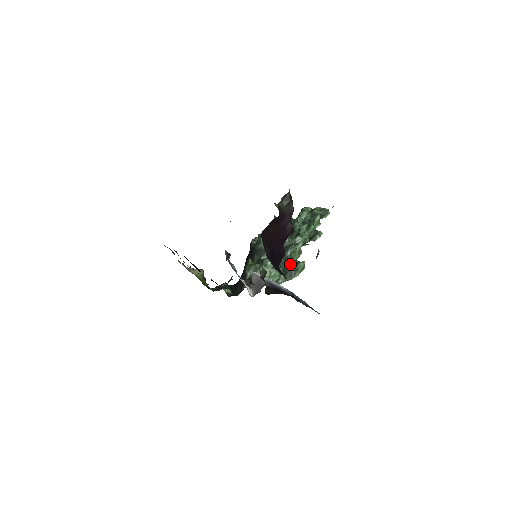
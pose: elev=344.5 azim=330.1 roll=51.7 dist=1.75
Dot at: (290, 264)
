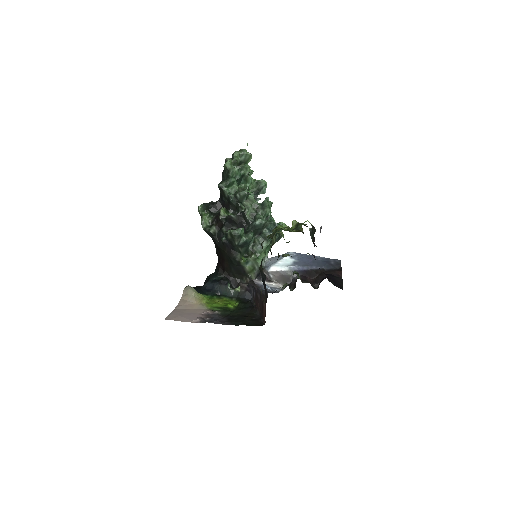
Dot at: (277, 235)
